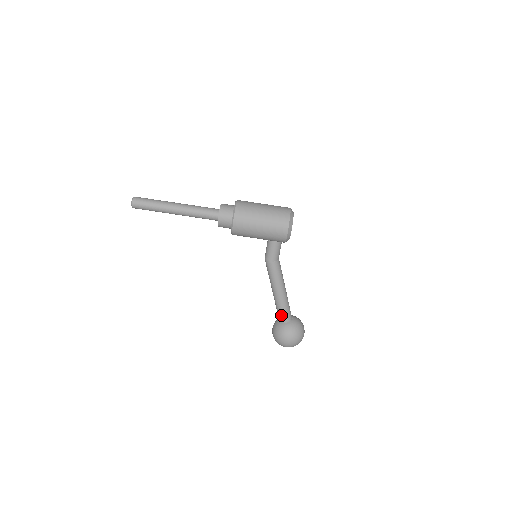
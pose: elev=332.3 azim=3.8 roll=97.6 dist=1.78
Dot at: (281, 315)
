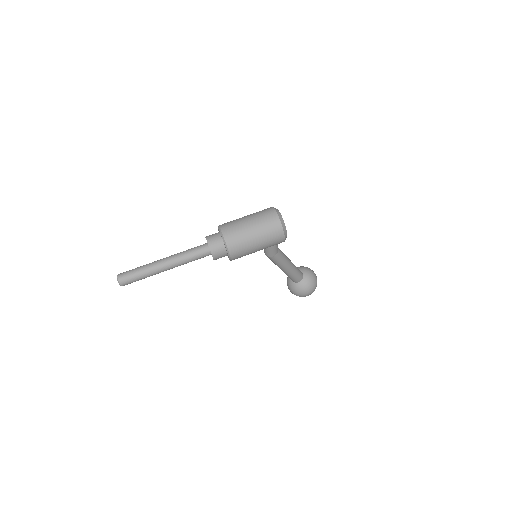
Dot at: (294, 280)
